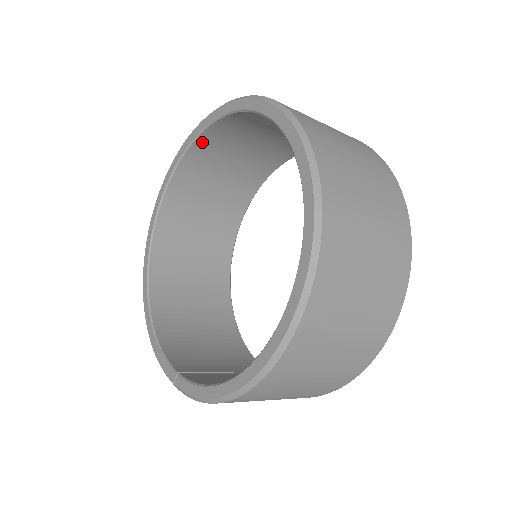
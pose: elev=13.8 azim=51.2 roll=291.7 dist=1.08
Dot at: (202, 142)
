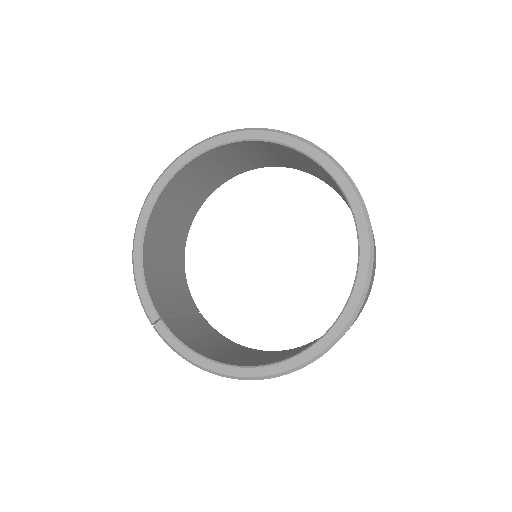
Dot at: (275, 145)
